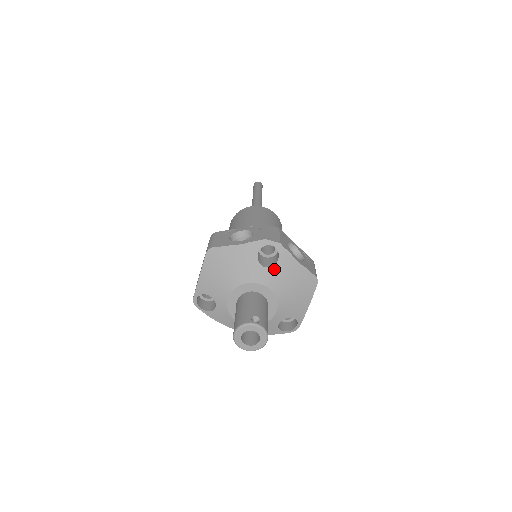
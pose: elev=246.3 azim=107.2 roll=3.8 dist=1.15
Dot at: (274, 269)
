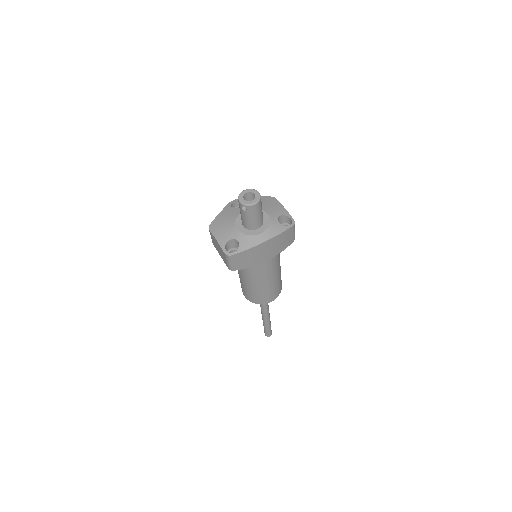
Dot at: occluded
